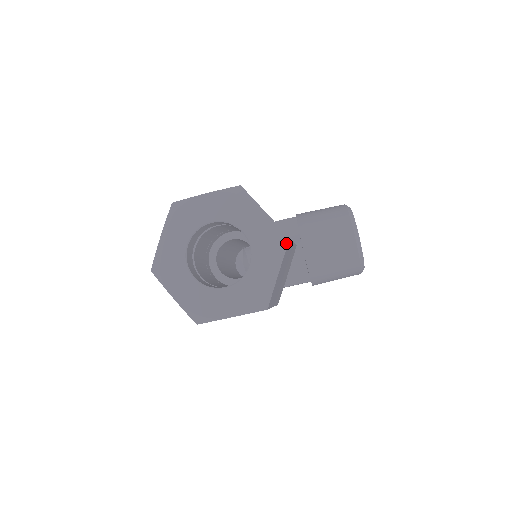
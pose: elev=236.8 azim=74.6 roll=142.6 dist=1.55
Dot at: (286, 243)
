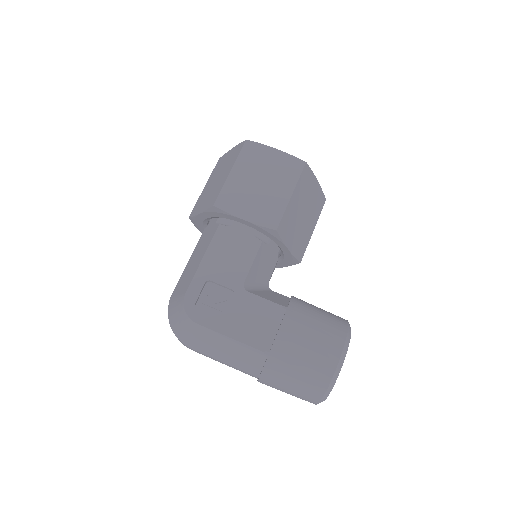
Dot at: (324, 196)
